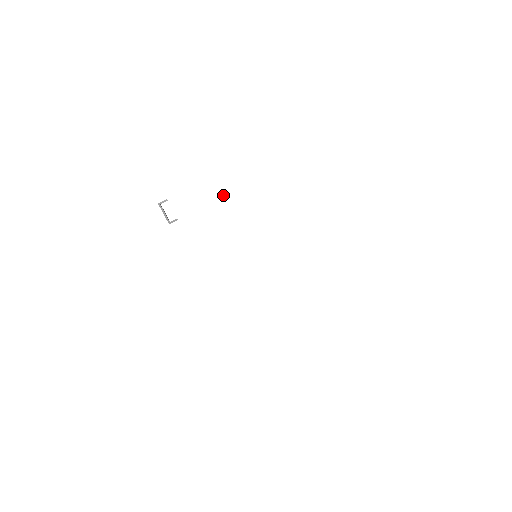
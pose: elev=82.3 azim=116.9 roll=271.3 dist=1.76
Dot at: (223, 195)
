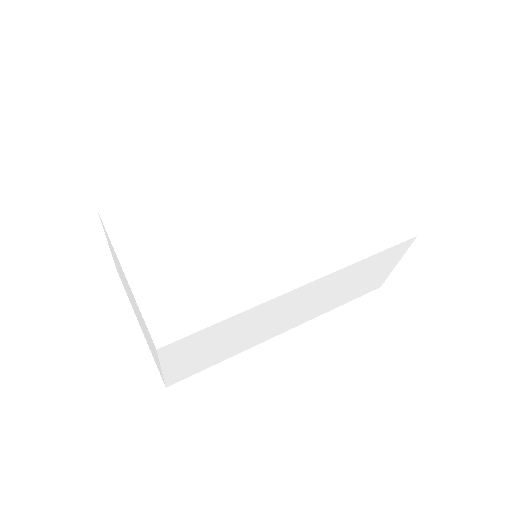
Dot at: (208, 350)
